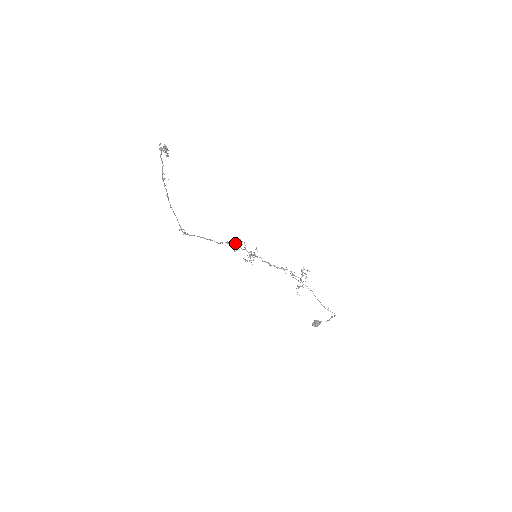
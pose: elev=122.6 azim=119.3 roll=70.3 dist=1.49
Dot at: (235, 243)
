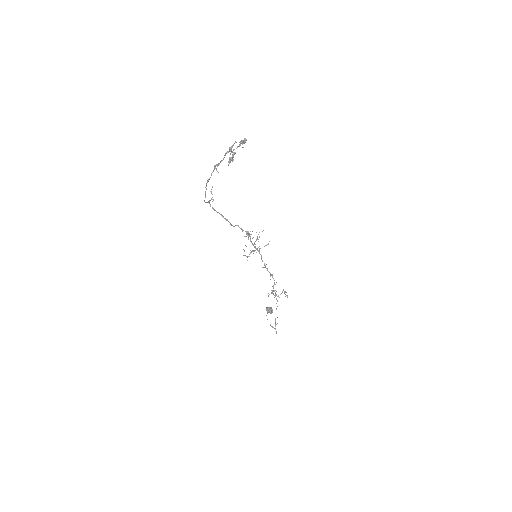
Dot at: occluded
